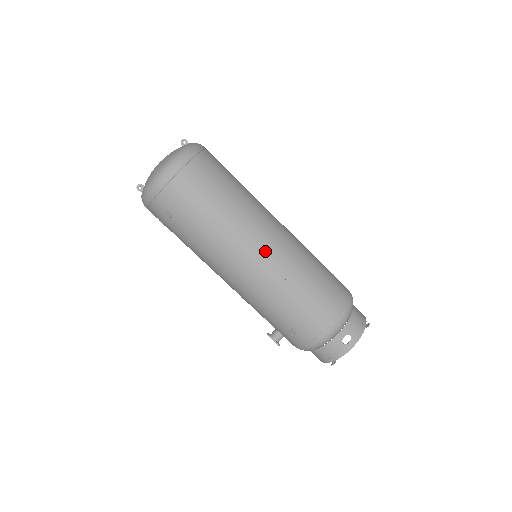
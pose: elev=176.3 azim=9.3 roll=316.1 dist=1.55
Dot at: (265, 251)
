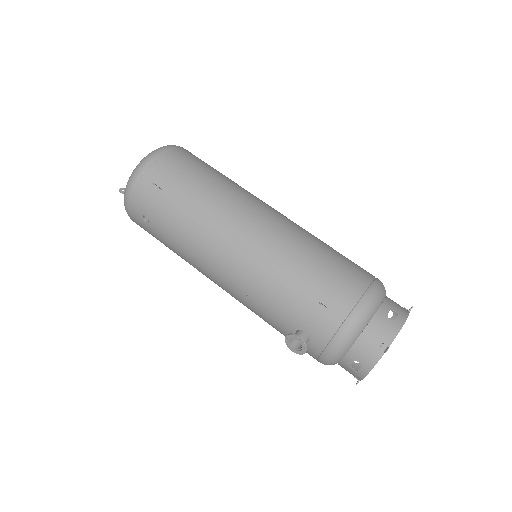
Dot at: (269, 216)
